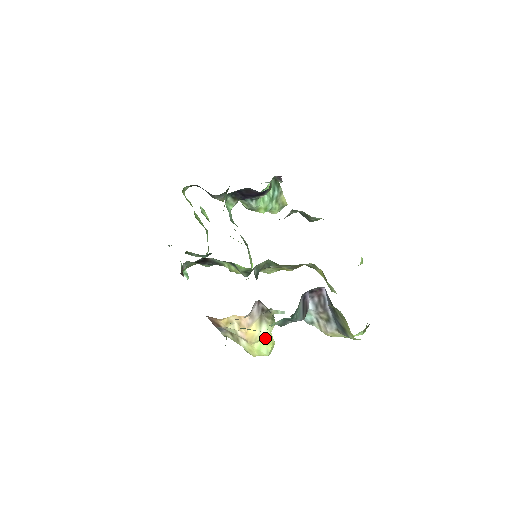
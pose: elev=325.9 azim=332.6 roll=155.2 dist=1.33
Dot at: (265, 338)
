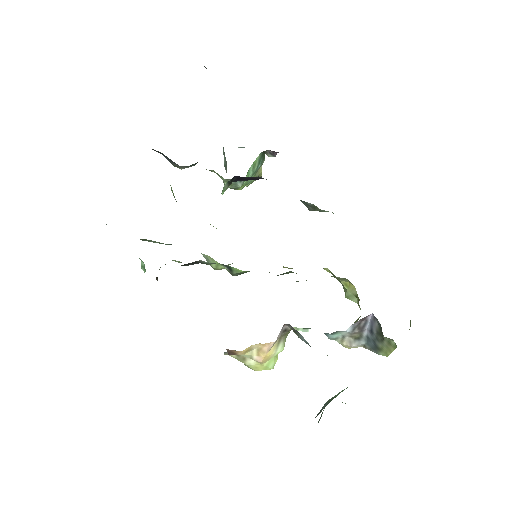
Dot at: (276, 354)
